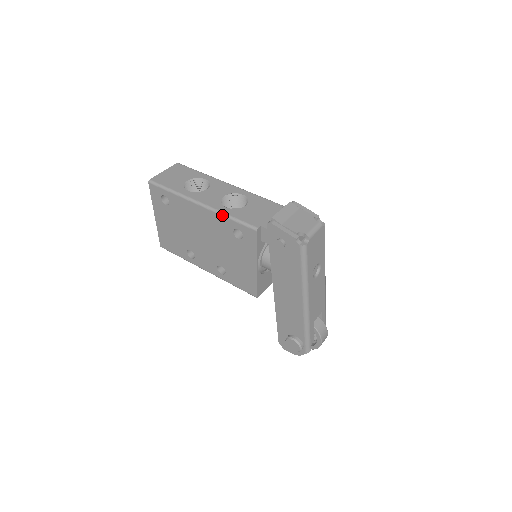
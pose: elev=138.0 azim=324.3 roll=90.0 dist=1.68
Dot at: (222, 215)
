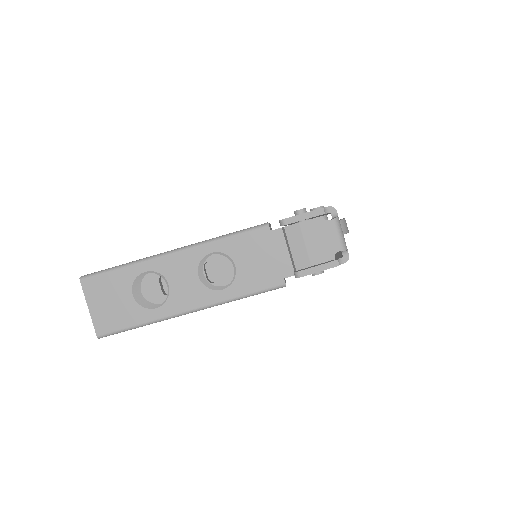
Dot at: occluded
